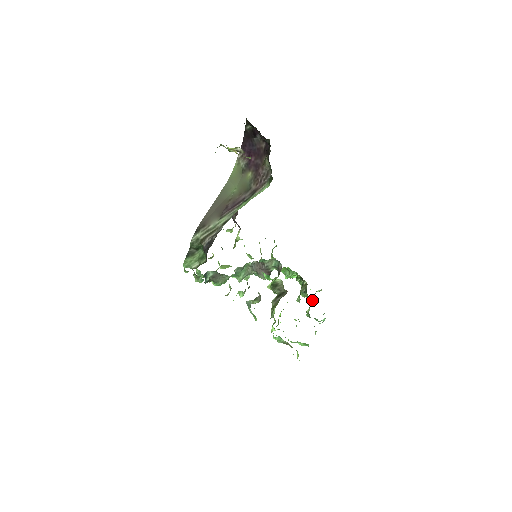
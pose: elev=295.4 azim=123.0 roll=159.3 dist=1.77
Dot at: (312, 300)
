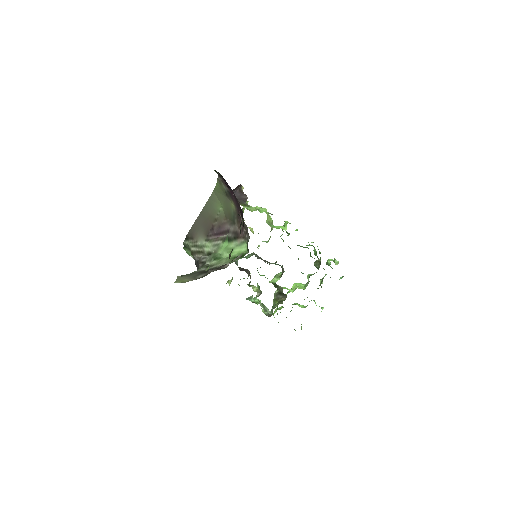
Dot at: occluded
